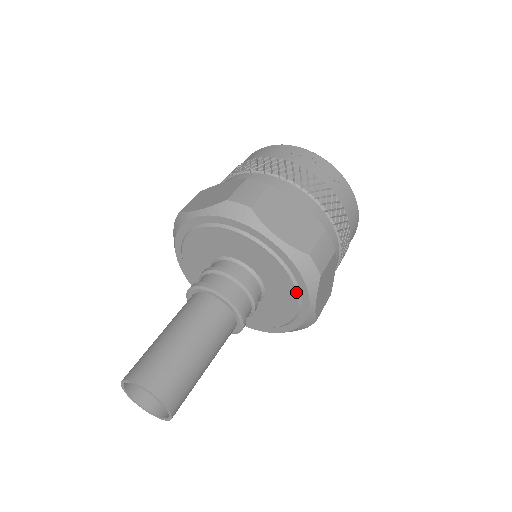
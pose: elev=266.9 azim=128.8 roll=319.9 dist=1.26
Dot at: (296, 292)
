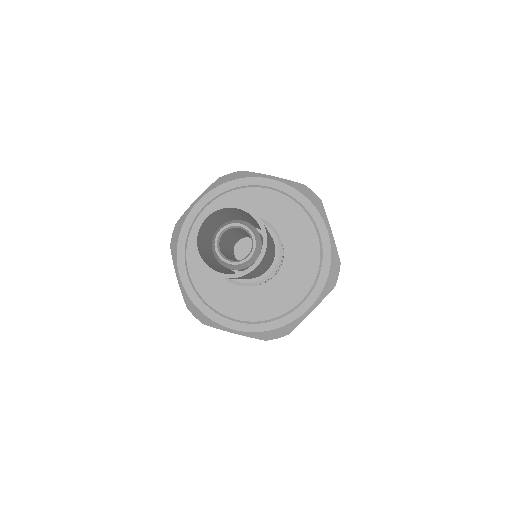
Dot at: (310, 220)
